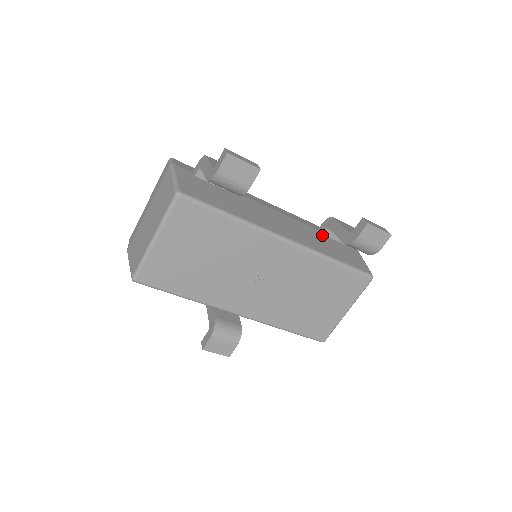
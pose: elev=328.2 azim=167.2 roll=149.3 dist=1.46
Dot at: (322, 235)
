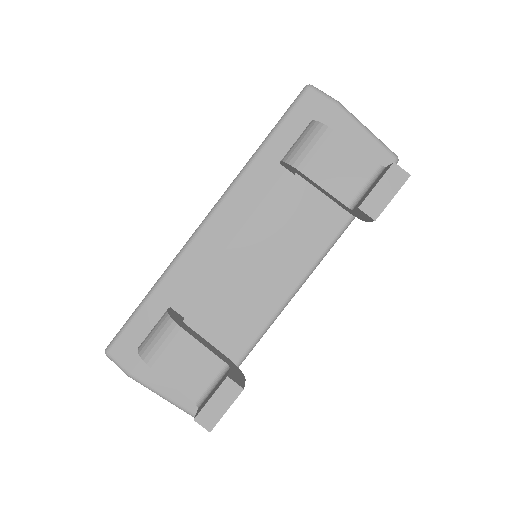
Dot at: (296, 178)
